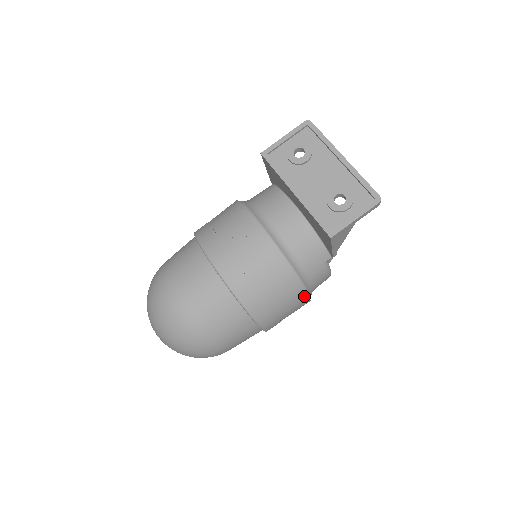
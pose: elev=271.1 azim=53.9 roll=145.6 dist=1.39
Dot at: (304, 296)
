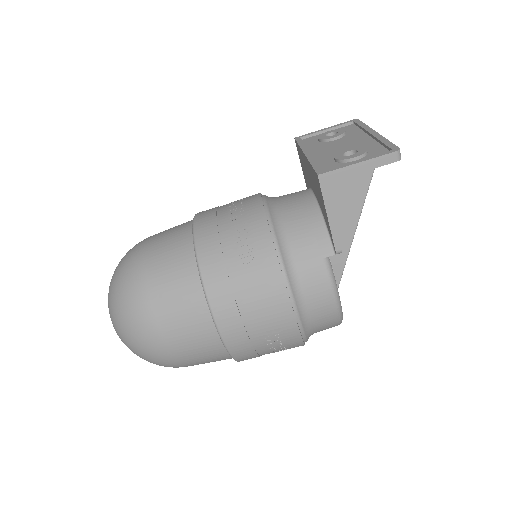
Dot at: (282, 293)
